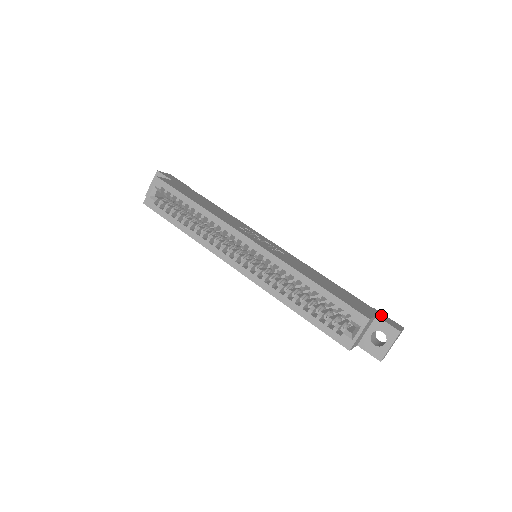
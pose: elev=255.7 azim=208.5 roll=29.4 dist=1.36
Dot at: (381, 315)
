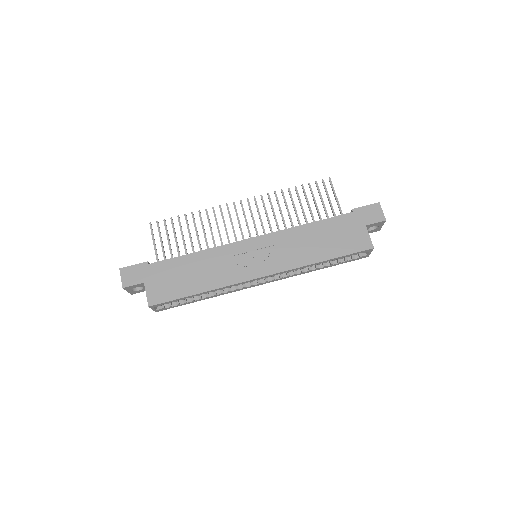
Dot at: (364, 215)
